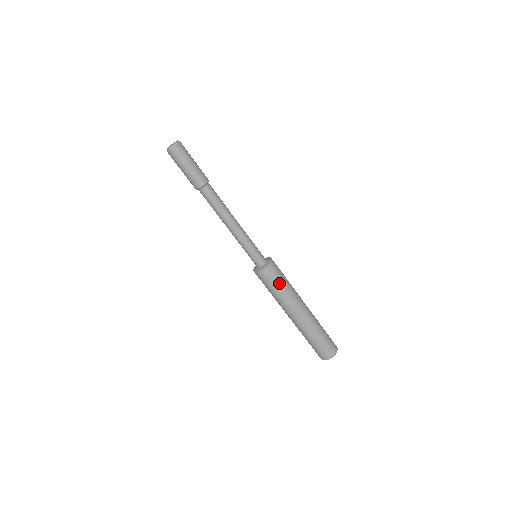
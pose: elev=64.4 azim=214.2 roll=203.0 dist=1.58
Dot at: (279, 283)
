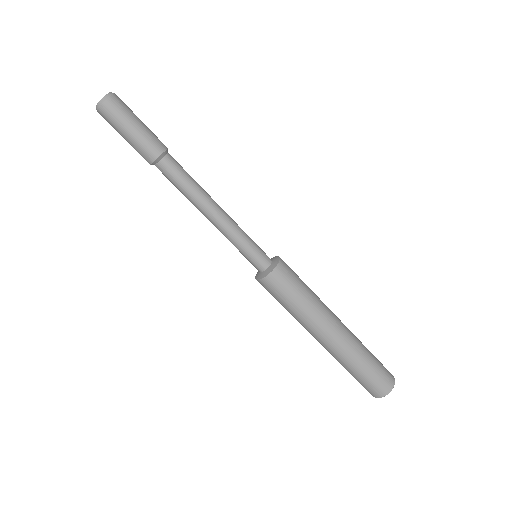
Dot at: (289, 298)
